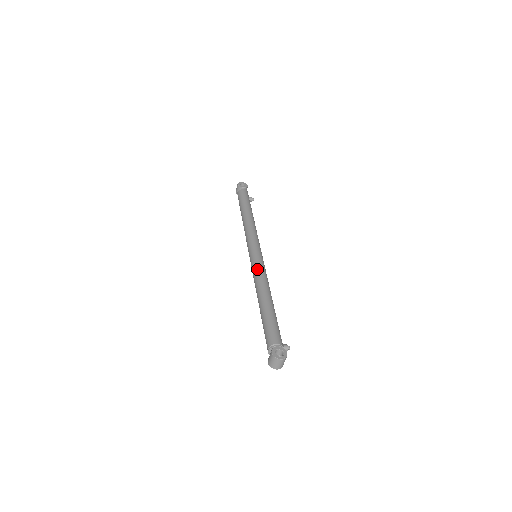
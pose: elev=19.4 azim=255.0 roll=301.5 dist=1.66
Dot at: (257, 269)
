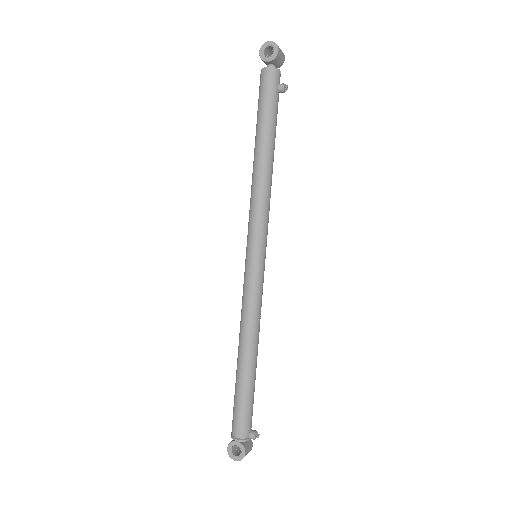
Dot at: (243, 297)
